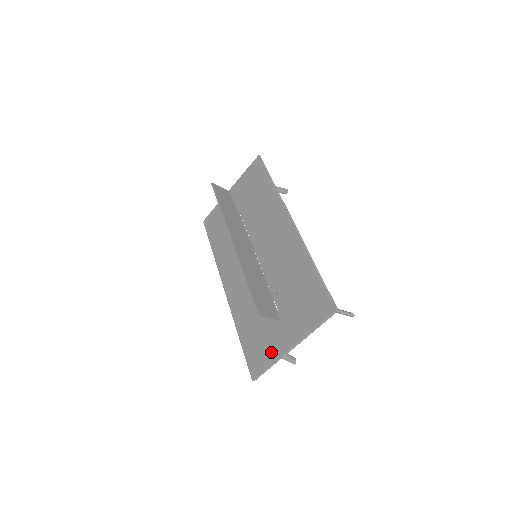
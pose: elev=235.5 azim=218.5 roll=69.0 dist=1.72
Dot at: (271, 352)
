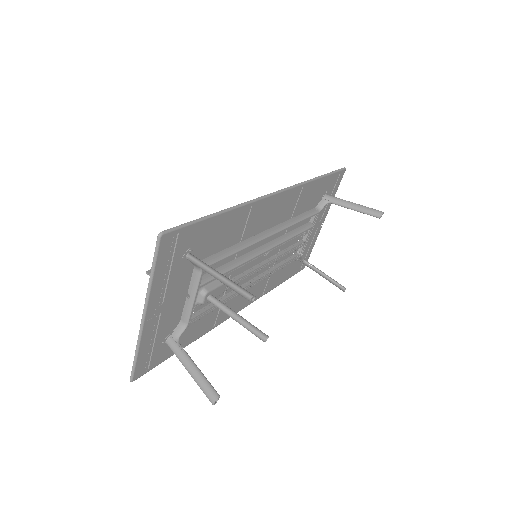
Dot at: (150, 336)
